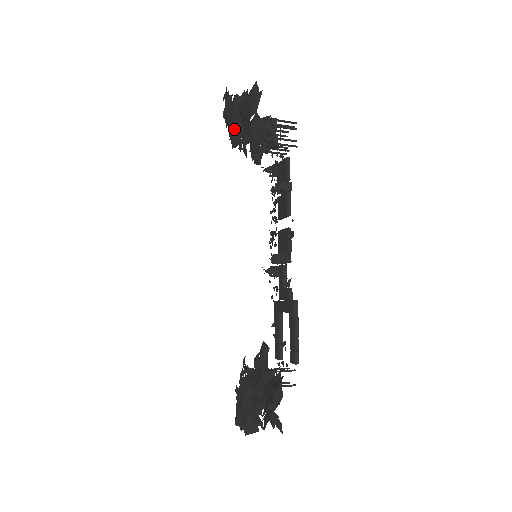
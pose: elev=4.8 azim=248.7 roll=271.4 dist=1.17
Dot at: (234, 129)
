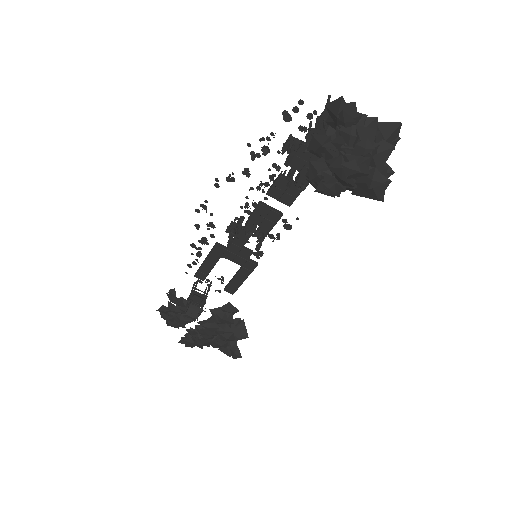
Dot at: (342, 183)
